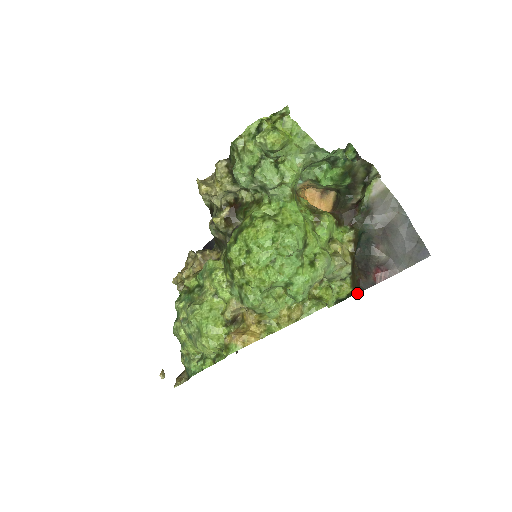
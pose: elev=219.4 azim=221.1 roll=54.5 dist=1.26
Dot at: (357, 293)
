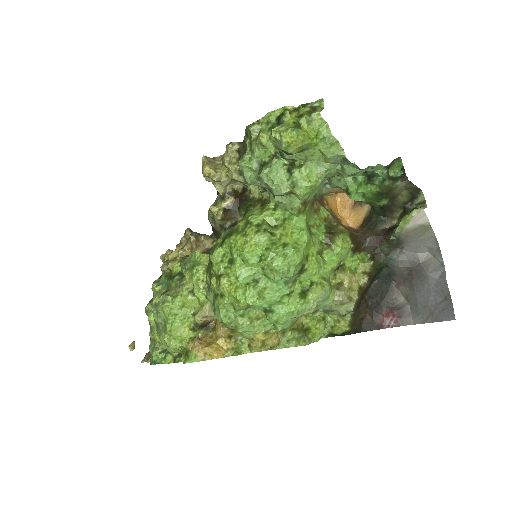
Dot at: occluded
